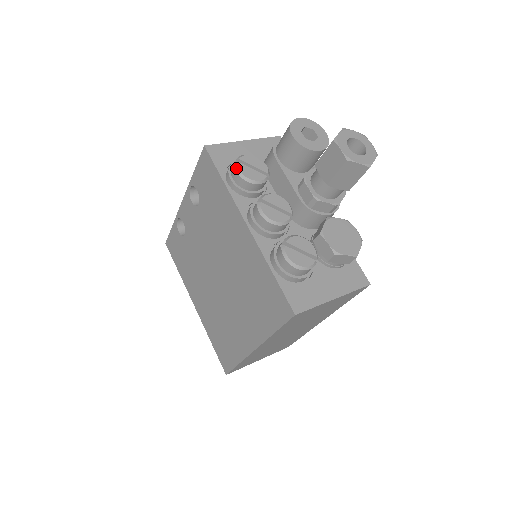
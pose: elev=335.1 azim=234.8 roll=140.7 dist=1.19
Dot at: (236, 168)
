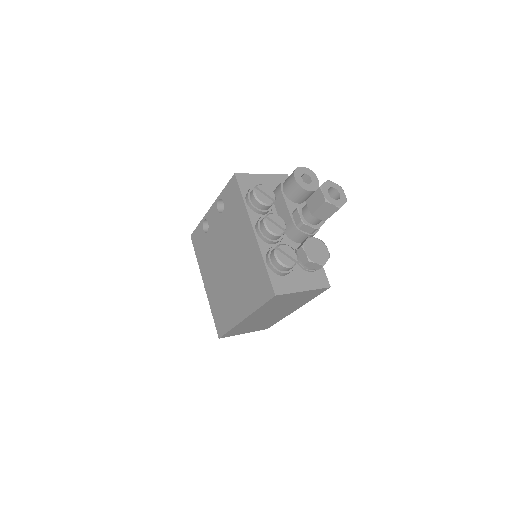
Dot at: (254, 193)
